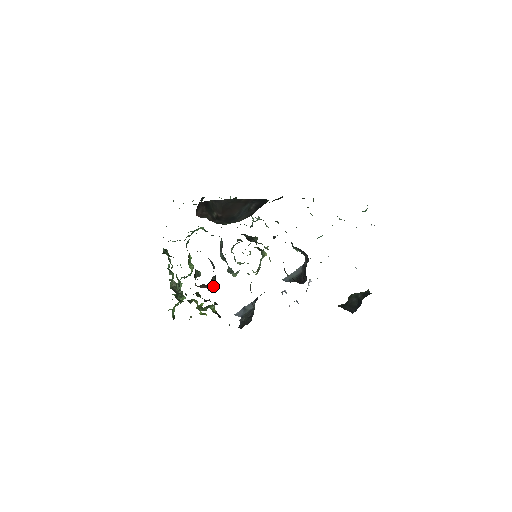
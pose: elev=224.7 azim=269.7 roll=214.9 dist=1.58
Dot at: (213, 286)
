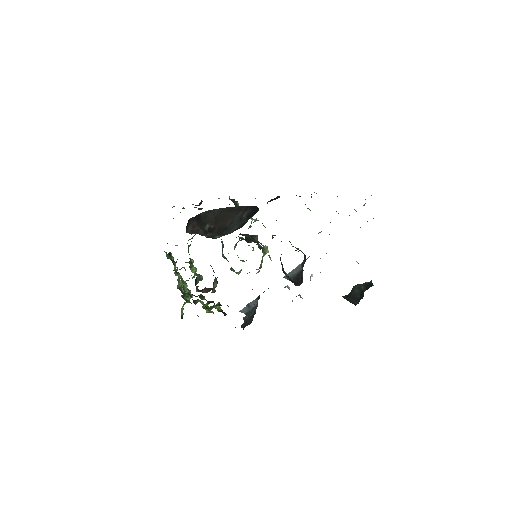
Dot at: occluded
